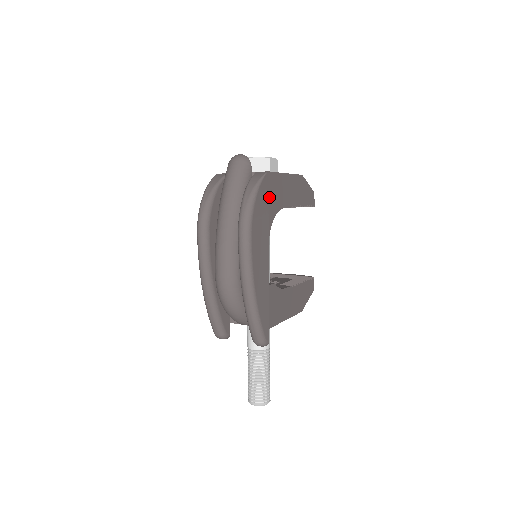
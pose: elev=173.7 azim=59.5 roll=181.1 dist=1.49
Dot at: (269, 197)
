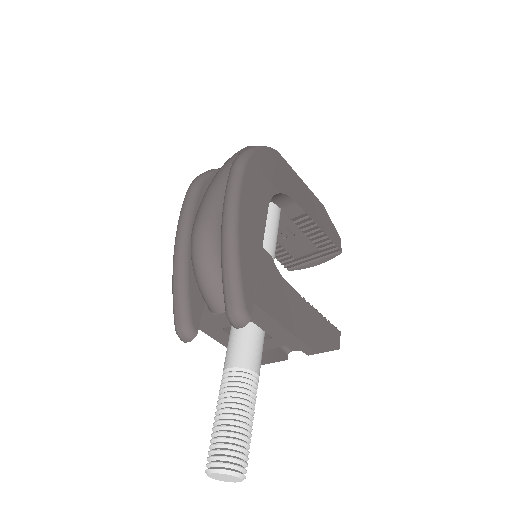
Dot at: (275, 170)
